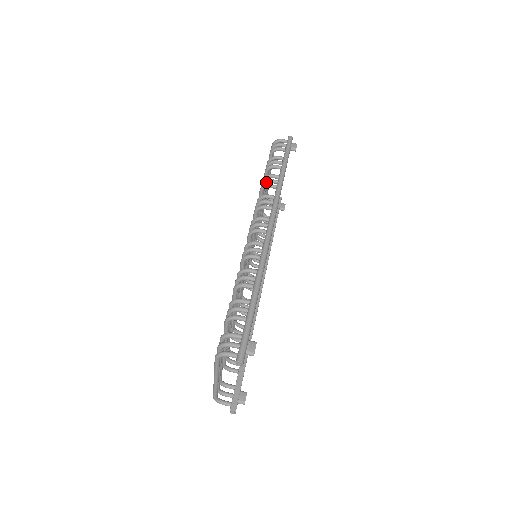
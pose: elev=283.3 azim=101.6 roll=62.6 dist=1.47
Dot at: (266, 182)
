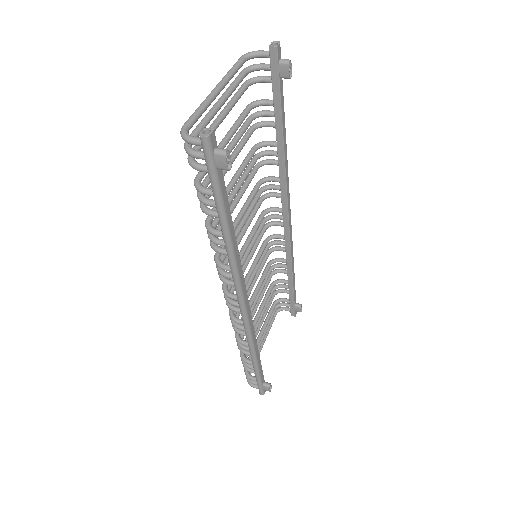
Dot at: (275, 264)
